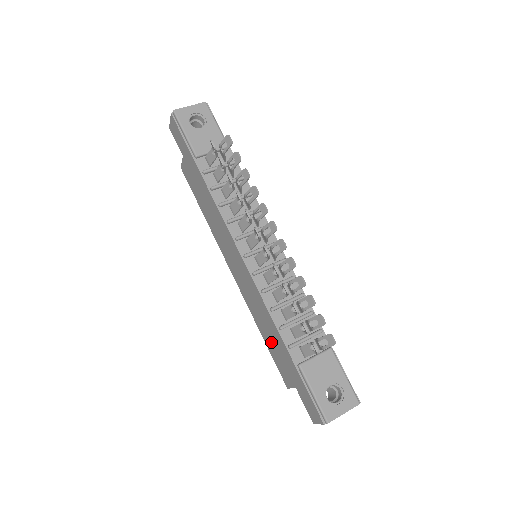
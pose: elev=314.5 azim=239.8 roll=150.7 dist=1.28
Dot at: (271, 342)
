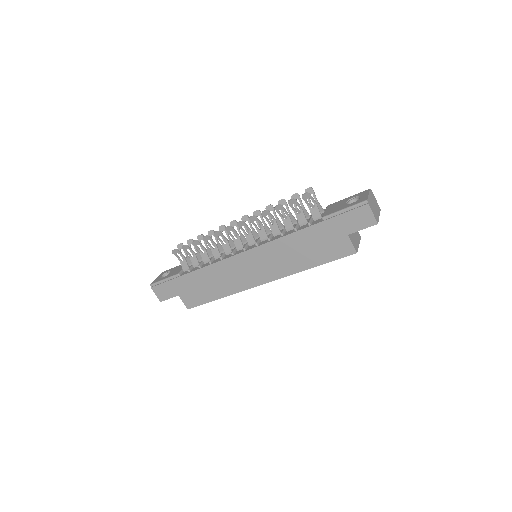
Dot at: (313, 253)
